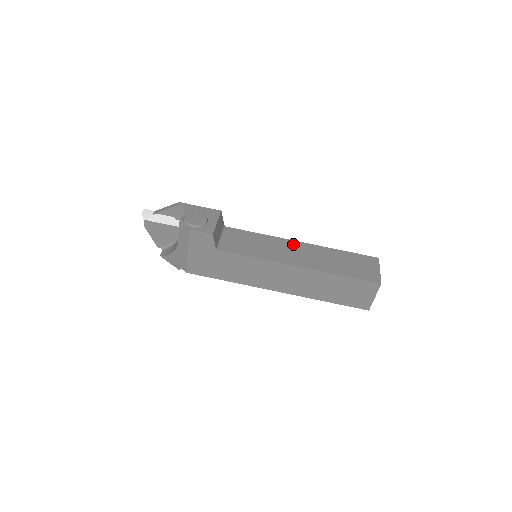
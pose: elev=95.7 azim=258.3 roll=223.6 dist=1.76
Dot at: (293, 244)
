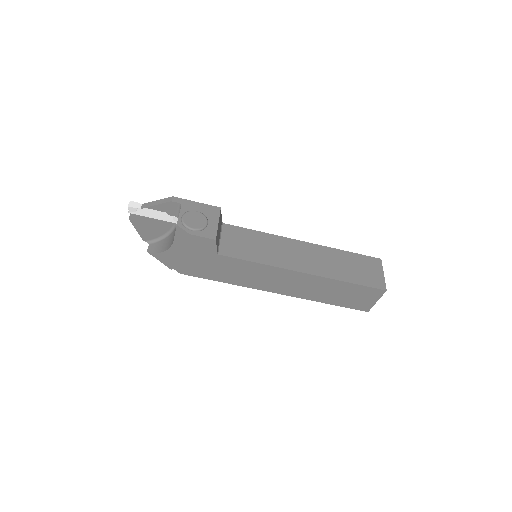
Dot at: (296, 244)
